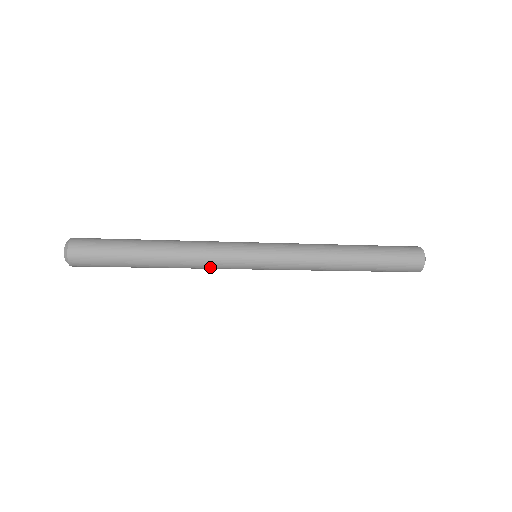
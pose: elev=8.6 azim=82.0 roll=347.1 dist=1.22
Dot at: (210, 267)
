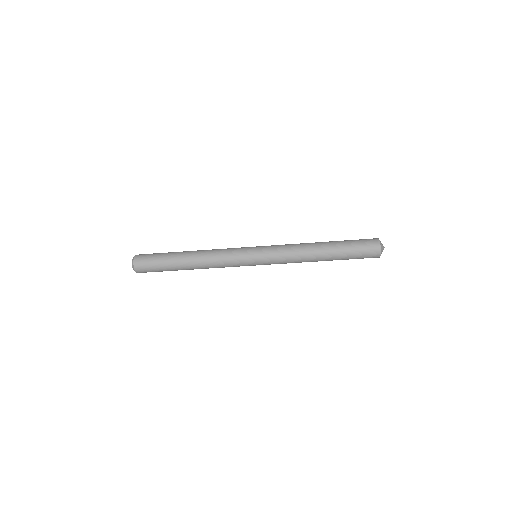
Dot at: (224, 266)
